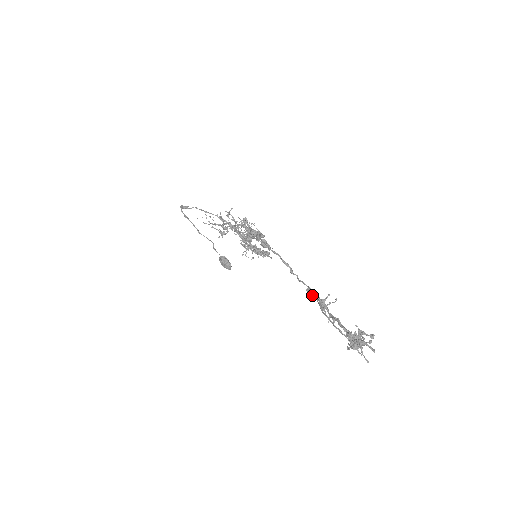
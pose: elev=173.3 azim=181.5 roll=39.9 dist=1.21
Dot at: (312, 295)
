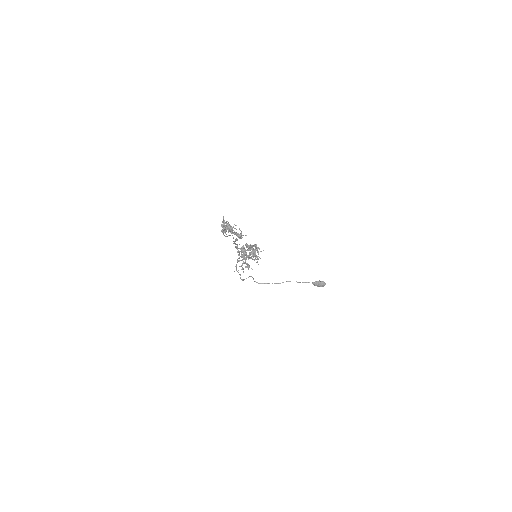
Dot at: (240, 237)
